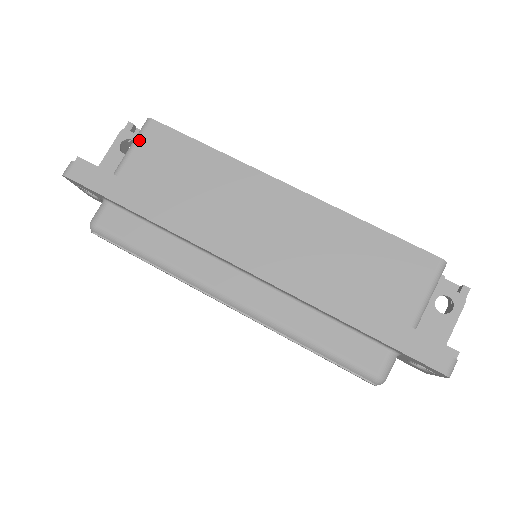
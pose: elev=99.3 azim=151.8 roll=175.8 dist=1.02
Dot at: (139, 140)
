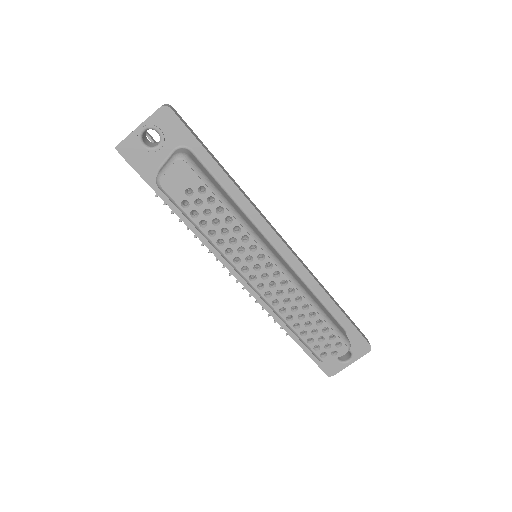
Dot at: occluded
